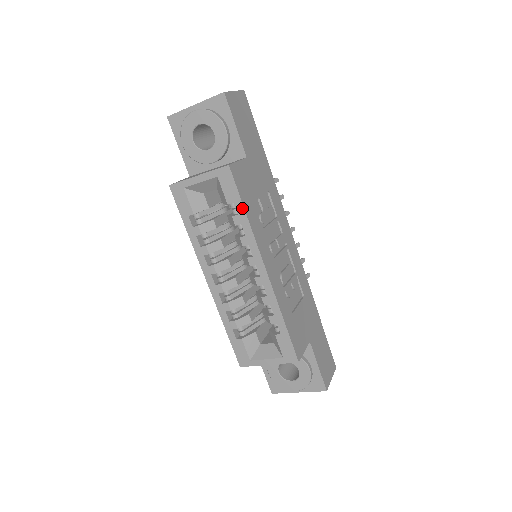
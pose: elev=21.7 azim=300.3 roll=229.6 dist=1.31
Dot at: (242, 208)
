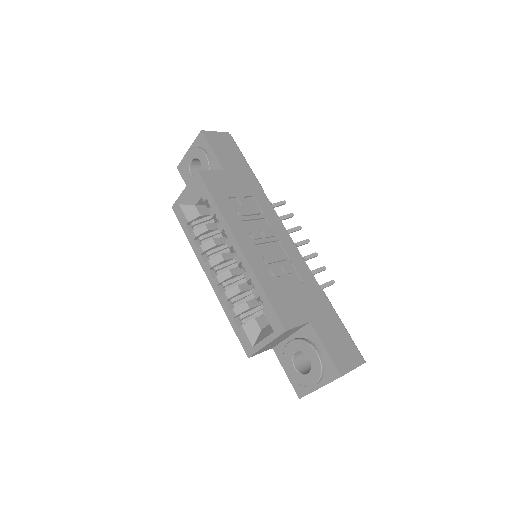
Dot at: (212, 200)
